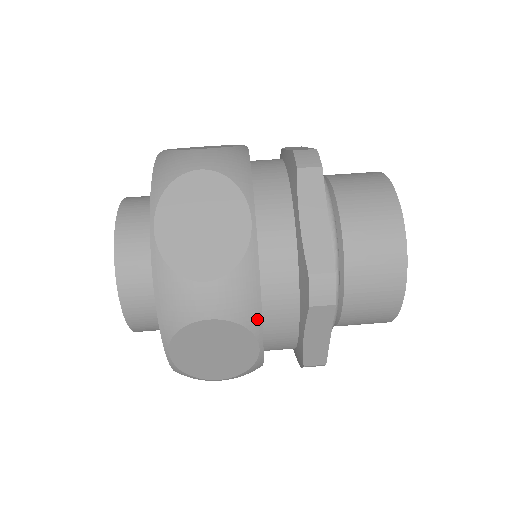
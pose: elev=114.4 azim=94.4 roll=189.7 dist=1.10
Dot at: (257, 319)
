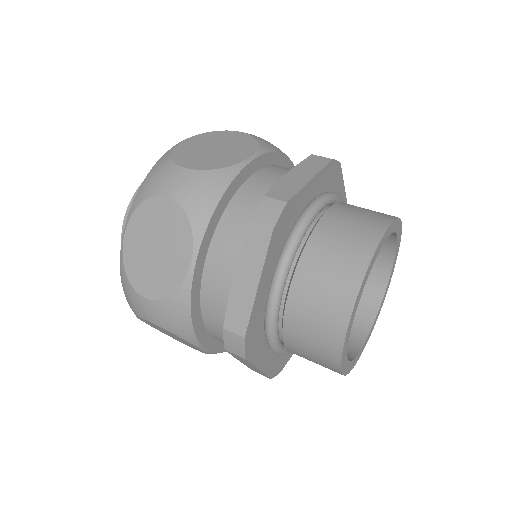
Dot at: (203, 222)
